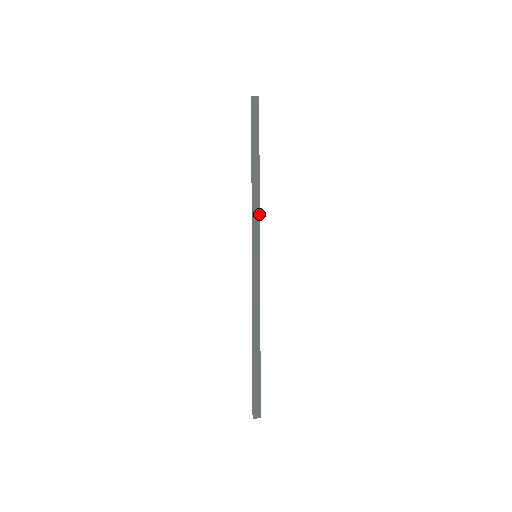
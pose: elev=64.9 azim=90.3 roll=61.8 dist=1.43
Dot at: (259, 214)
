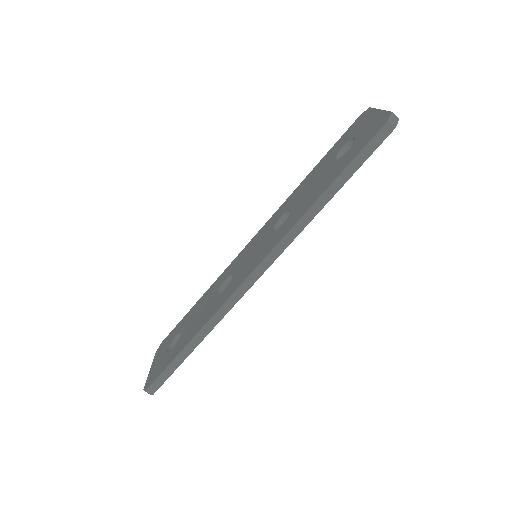
Dot at: (291, 241)
